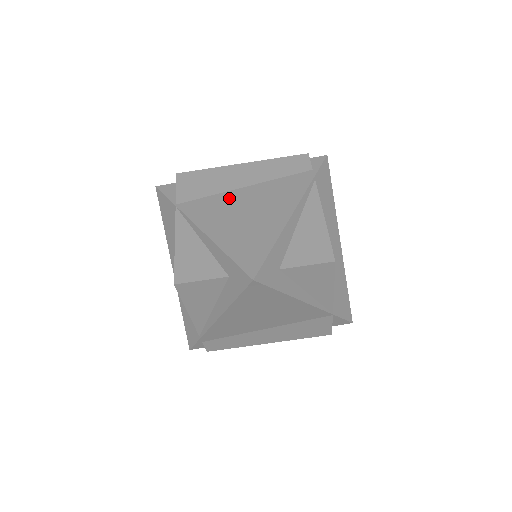
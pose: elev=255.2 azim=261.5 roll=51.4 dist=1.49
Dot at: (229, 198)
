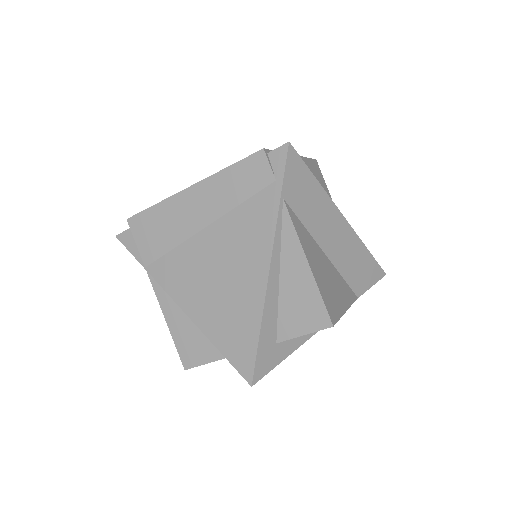
Dot at: (194, 252)
